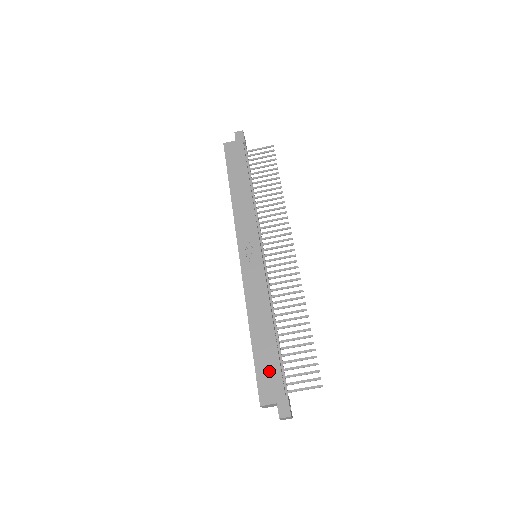
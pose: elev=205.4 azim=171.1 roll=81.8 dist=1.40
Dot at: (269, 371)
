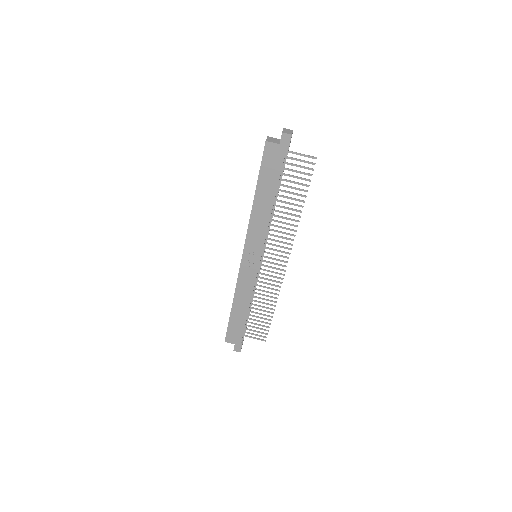
Dot at: (236, 330)
